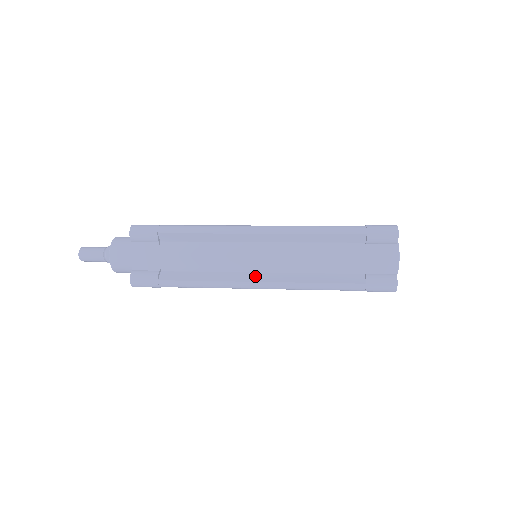
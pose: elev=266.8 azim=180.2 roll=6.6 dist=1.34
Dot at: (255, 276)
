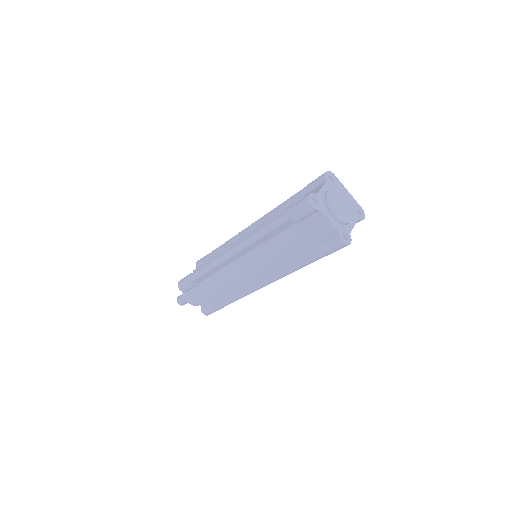
Dot at: (257, 280)
